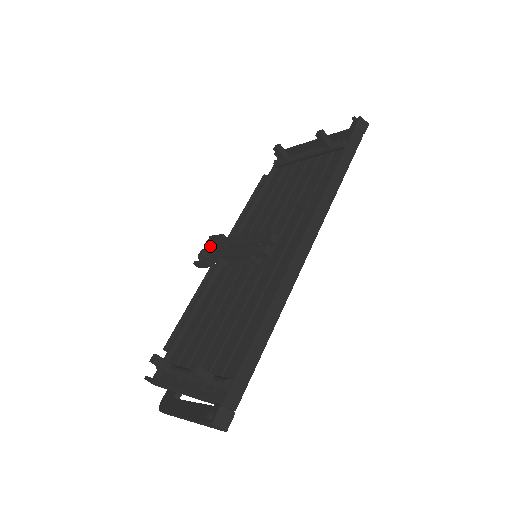
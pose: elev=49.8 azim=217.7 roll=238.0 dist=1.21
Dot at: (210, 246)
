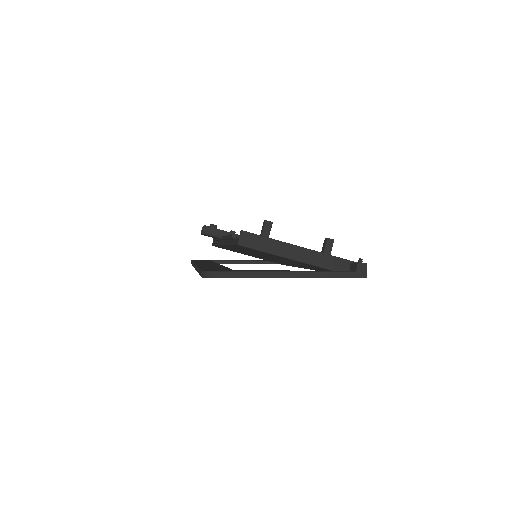
Dot at: occluded
